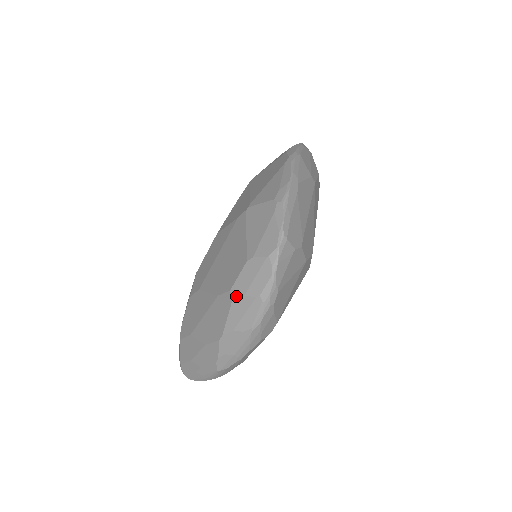
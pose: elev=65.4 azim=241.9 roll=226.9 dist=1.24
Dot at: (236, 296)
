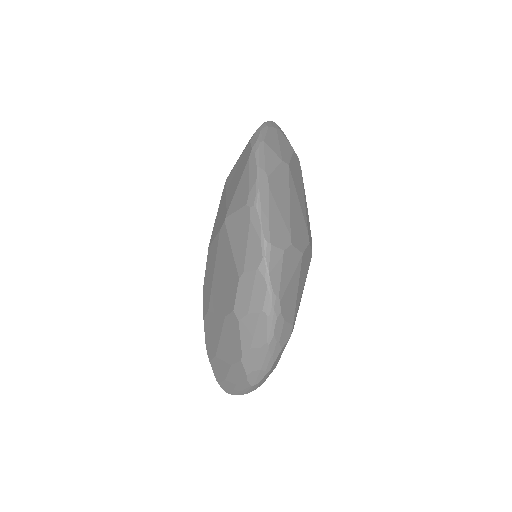
Dot at: (240, 315)
